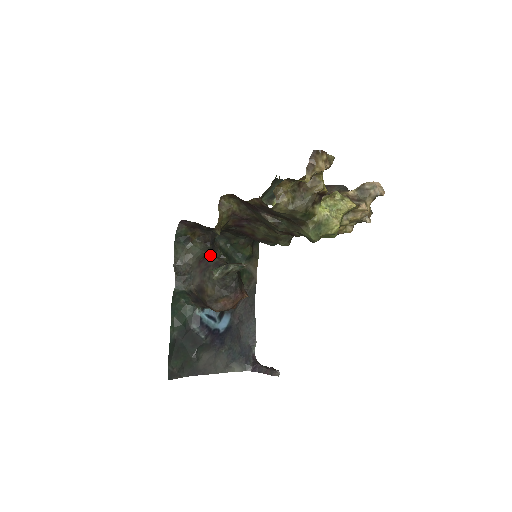
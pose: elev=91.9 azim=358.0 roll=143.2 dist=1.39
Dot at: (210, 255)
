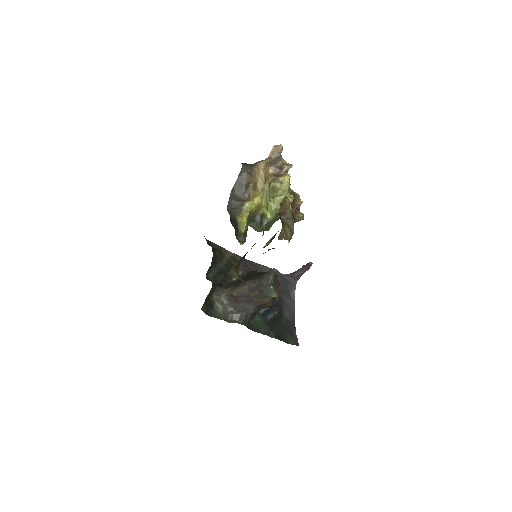
Dot at: (235, 291)
